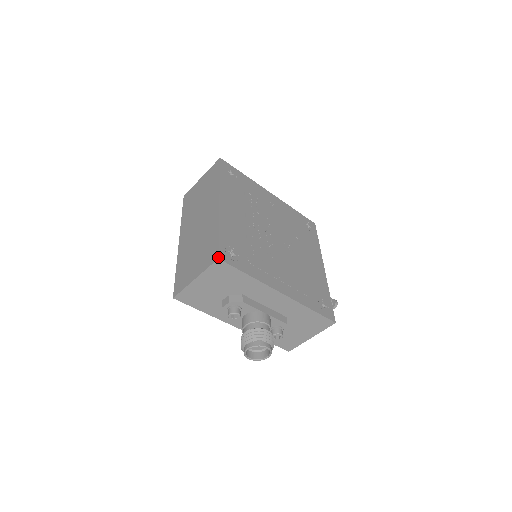
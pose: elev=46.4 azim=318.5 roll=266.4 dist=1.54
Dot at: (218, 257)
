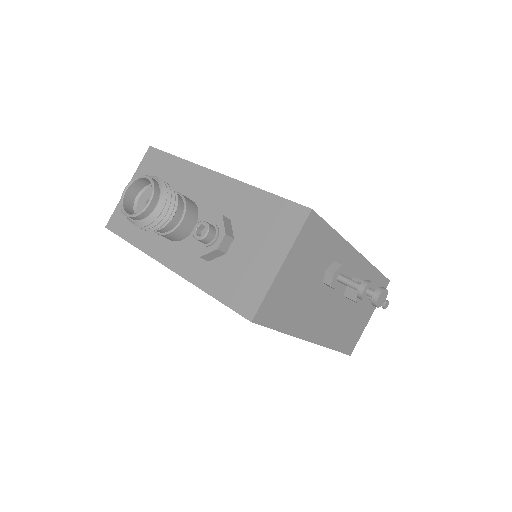
Dot at: (151, 147)
